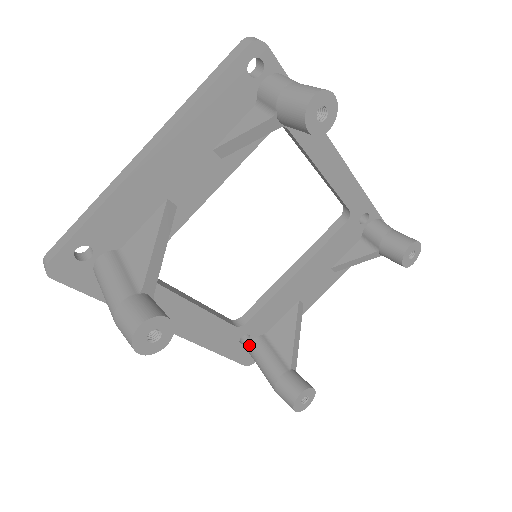
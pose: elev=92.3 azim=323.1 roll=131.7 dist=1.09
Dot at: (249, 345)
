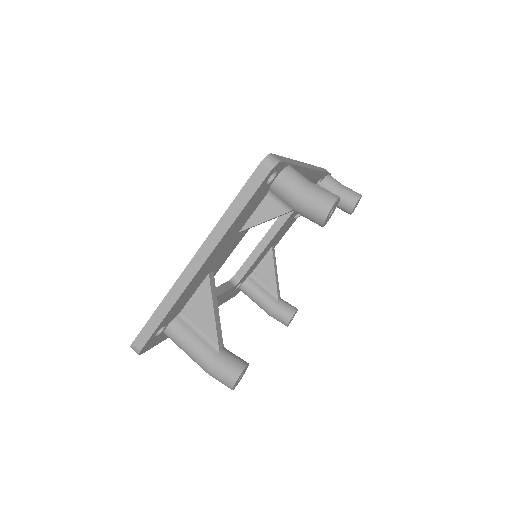
Dot at: (241, 287)
